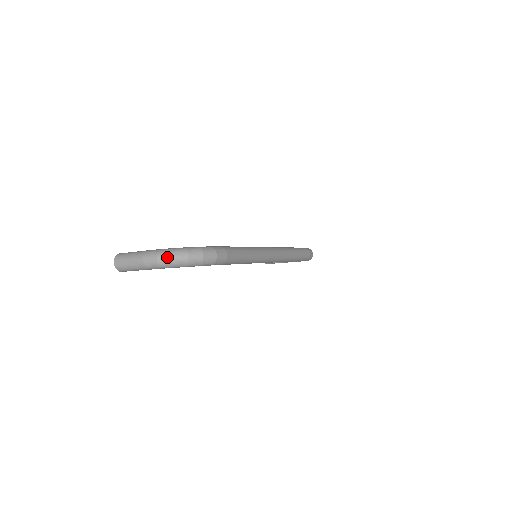
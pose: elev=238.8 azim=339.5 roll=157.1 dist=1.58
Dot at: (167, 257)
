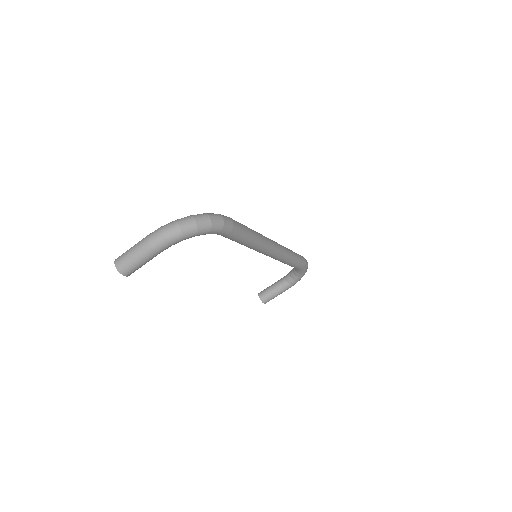
Dot at: (173, 226)
